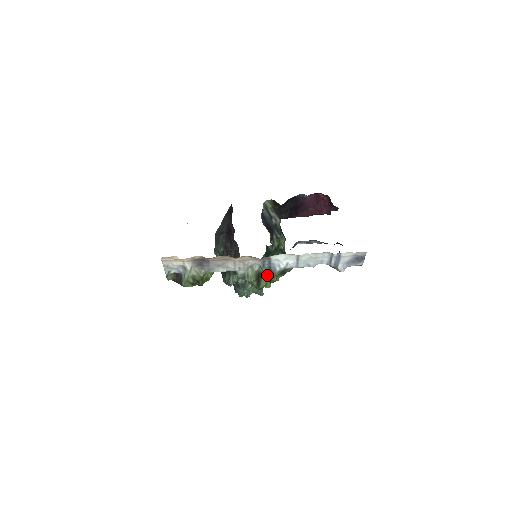
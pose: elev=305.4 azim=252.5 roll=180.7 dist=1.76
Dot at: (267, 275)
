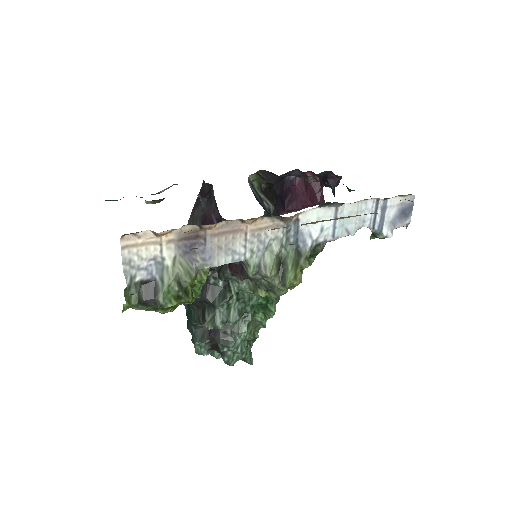
Dot at: (294, 258)
